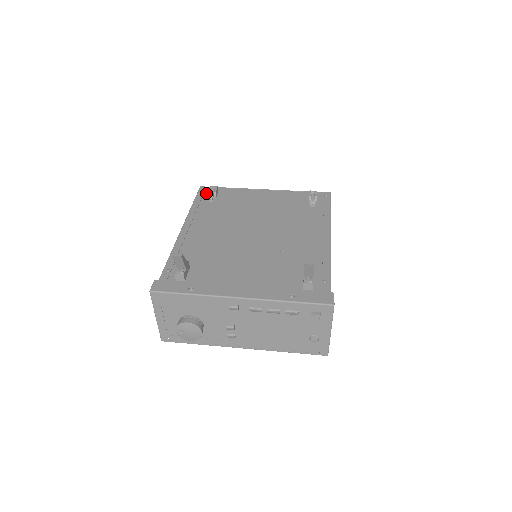
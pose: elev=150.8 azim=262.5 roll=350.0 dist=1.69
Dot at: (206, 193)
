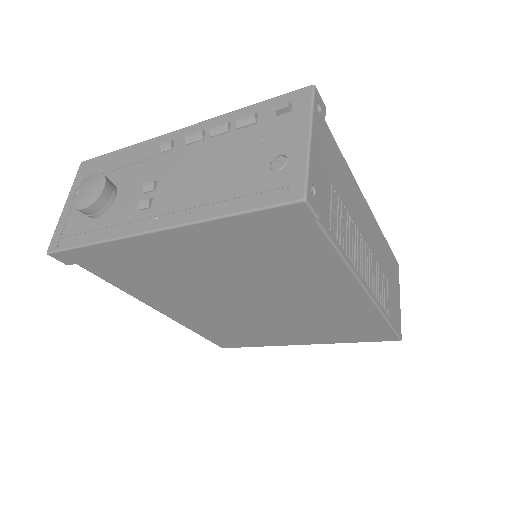
Dot at: occluded
